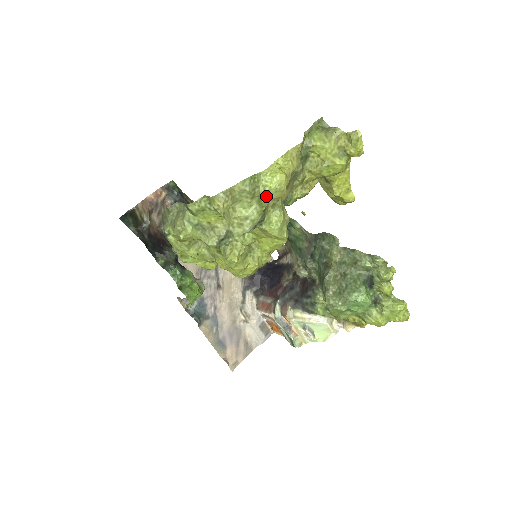
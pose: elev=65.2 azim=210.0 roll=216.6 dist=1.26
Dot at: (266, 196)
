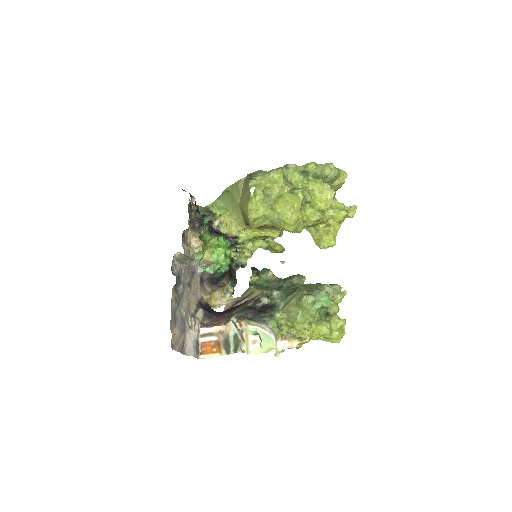
Dot at: (340, 173)
